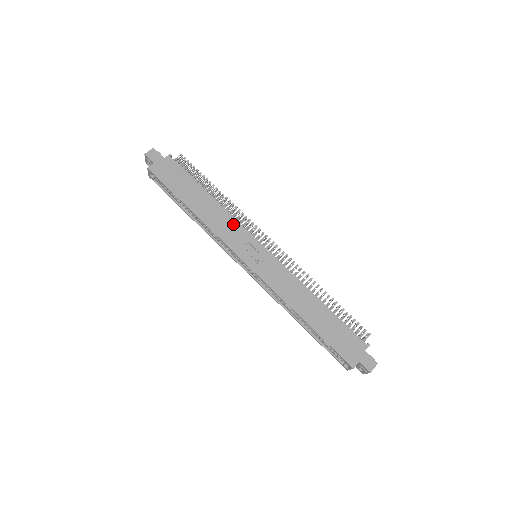
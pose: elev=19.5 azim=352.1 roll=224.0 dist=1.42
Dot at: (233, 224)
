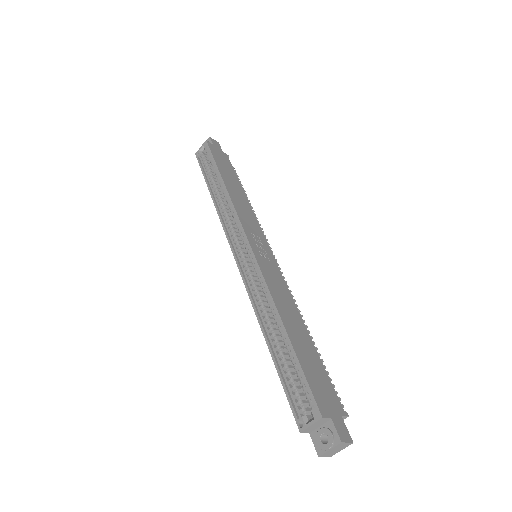
Dot at: (253, 219)
